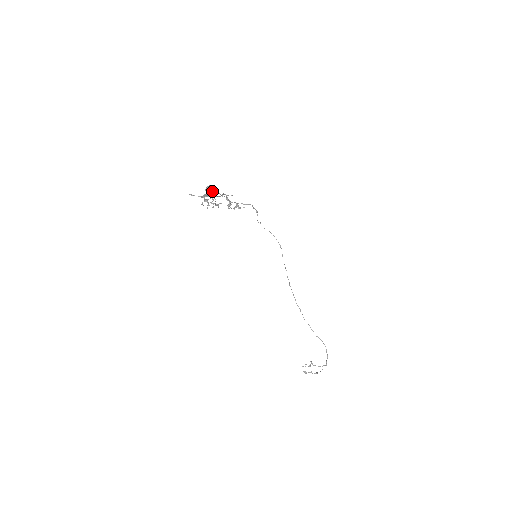
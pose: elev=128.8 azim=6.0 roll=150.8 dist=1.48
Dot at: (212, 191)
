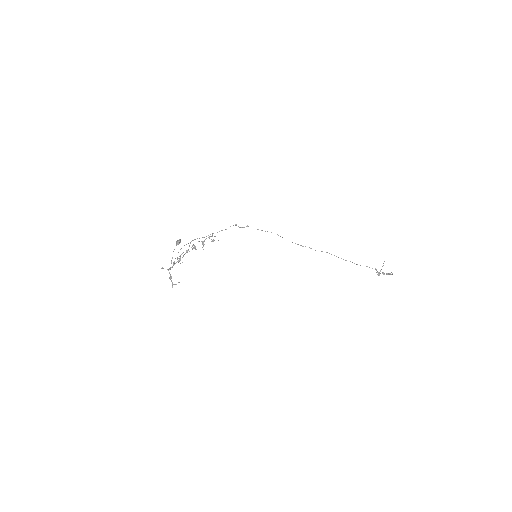
Dot at: occluded
